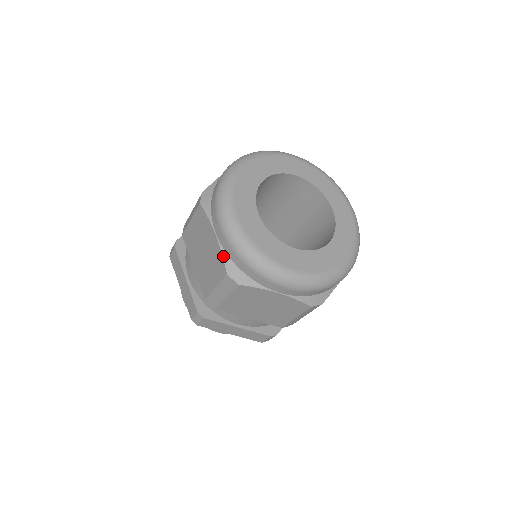
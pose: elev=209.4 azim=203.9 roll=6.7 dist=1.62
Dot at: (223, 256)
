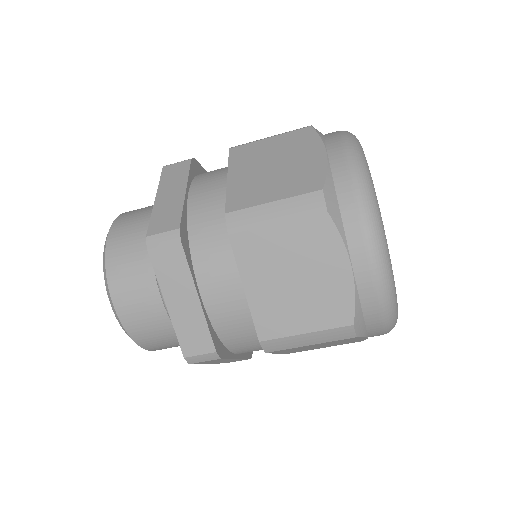
Dot at: (328, 172)
